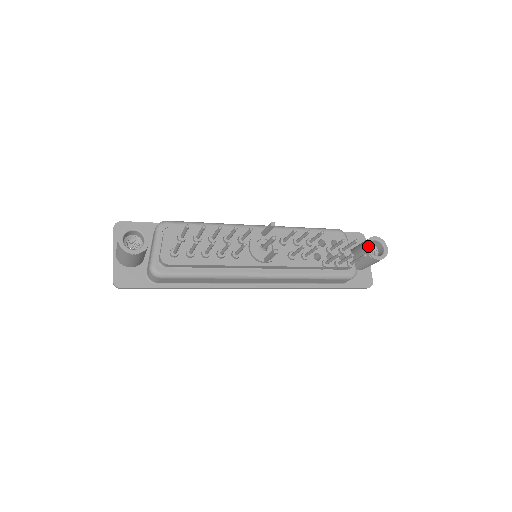
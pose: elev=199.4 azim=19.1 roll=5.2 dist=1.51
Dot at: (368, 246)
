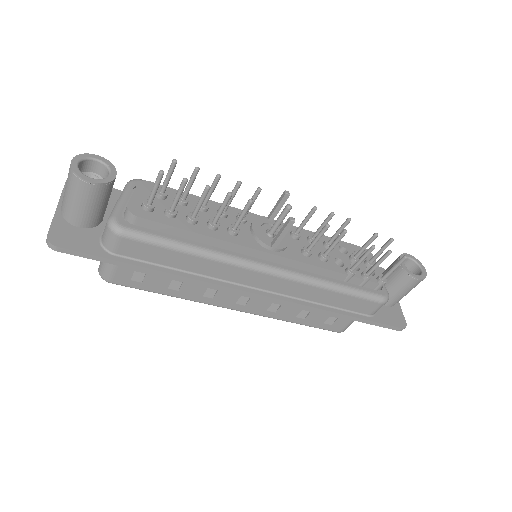
Dot at: occluded
